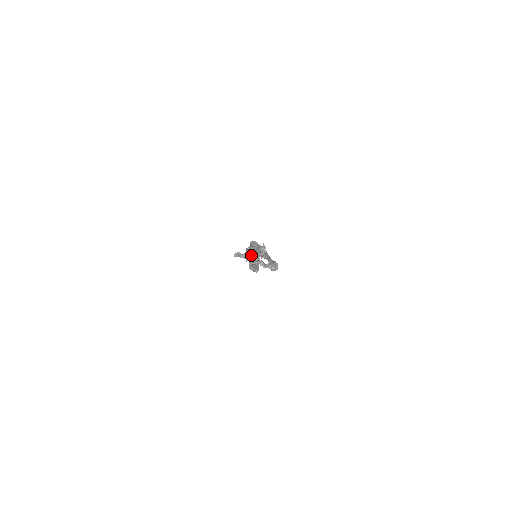
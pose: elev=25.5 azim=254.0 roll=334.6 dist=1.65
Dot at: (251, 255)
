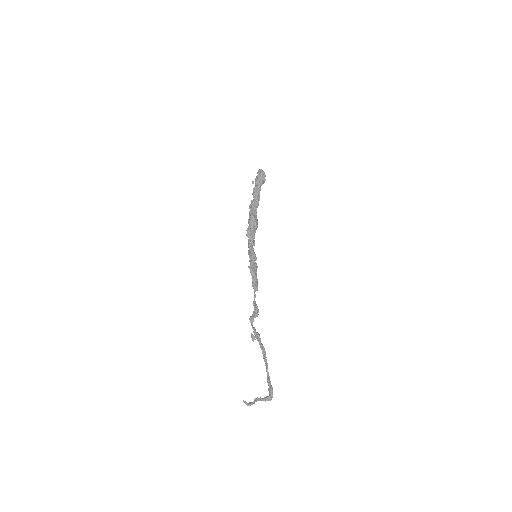
Dot at: occluded
